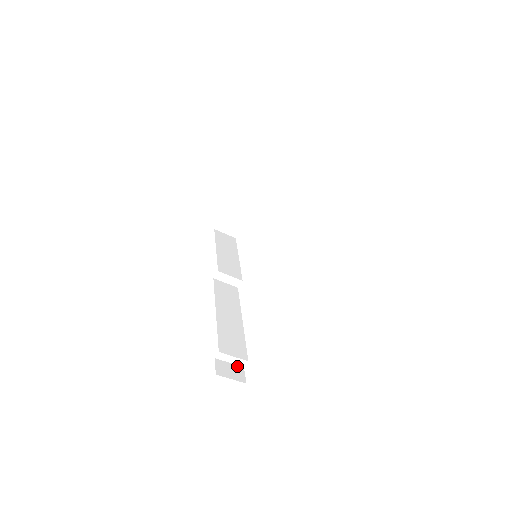
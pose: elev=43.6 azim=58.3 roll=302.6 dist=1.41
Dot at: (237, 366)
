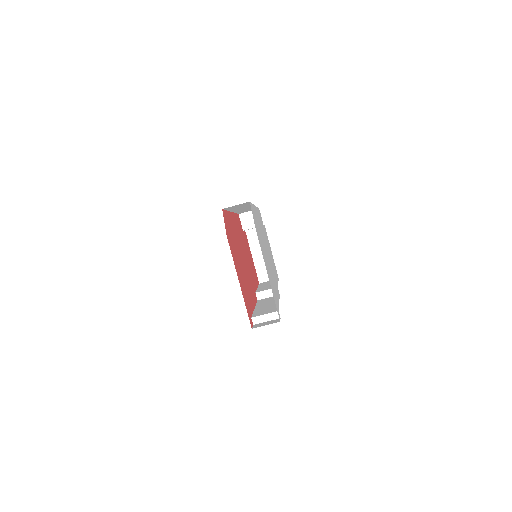
Dot at: (274, 320)
